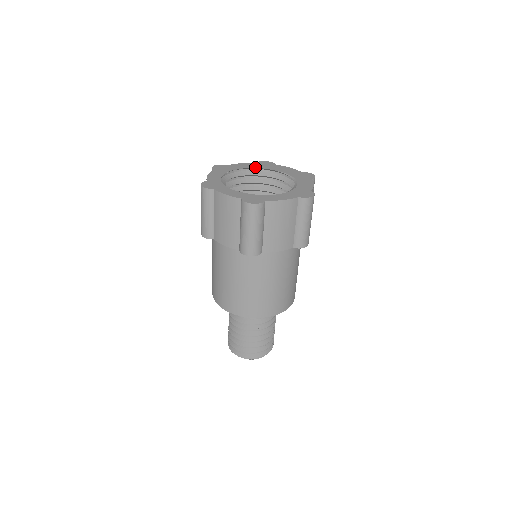
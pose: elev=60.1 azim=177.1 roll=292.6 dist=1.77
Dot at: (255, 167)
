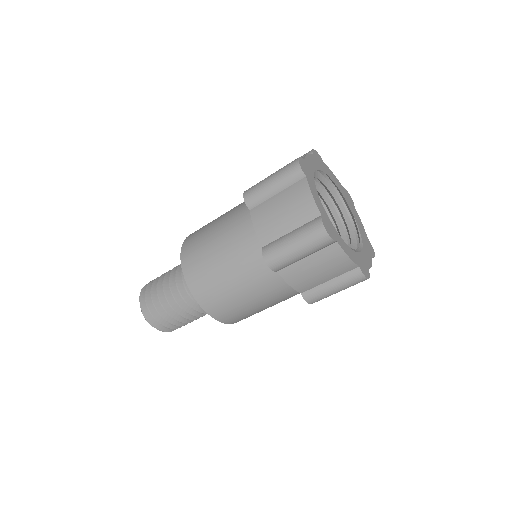
Dot at: (341, 191)
